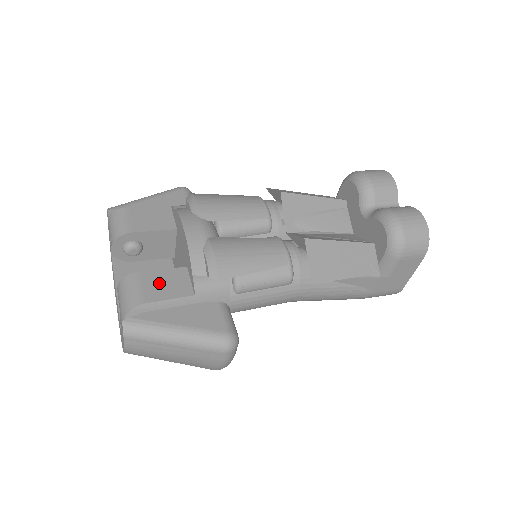
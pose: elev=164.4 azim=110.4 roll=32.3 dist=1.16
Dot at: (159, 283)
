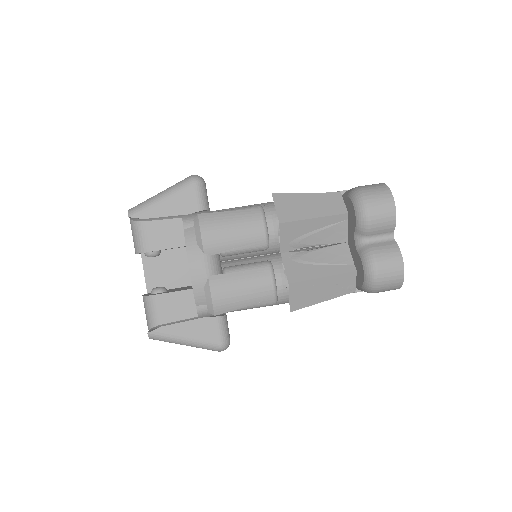
Dot at: (172, 305)
